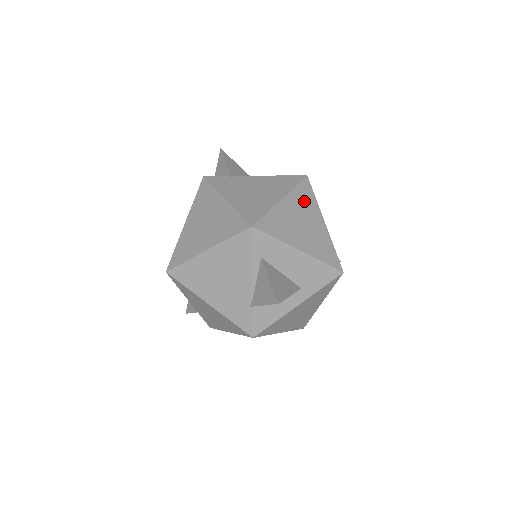
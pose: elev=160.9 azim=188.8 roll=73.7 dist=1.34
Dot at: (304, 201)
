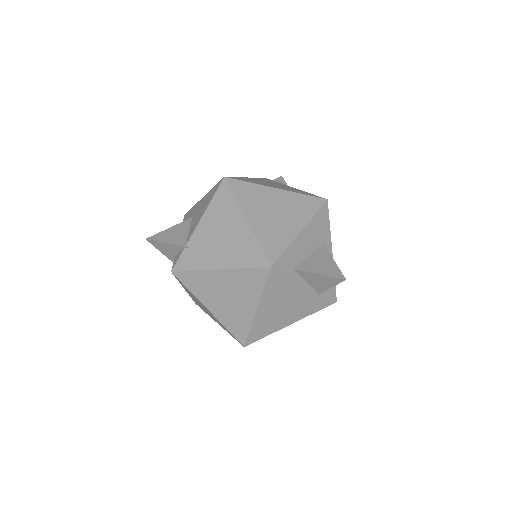
Dot at: (252, 197)
